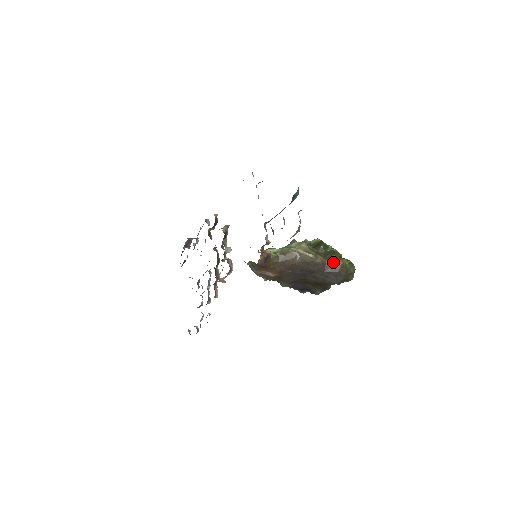
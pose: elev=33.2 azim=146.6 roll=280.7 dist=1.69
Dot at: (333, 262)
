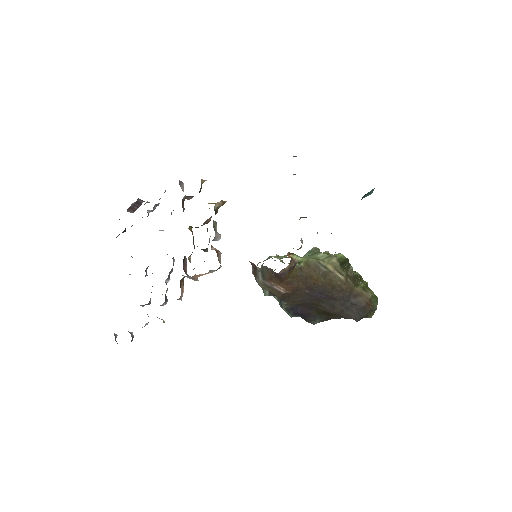
Dot at: (362, 292)
